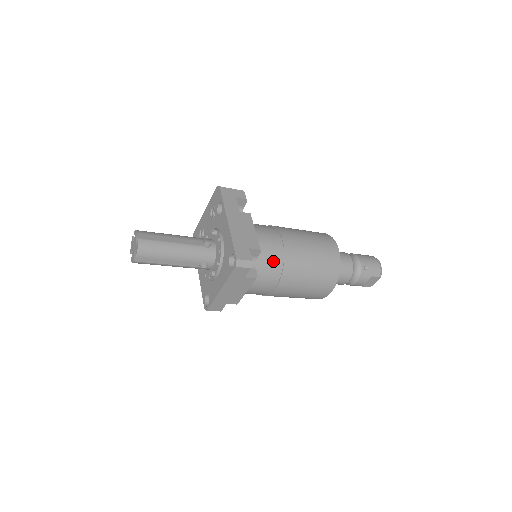
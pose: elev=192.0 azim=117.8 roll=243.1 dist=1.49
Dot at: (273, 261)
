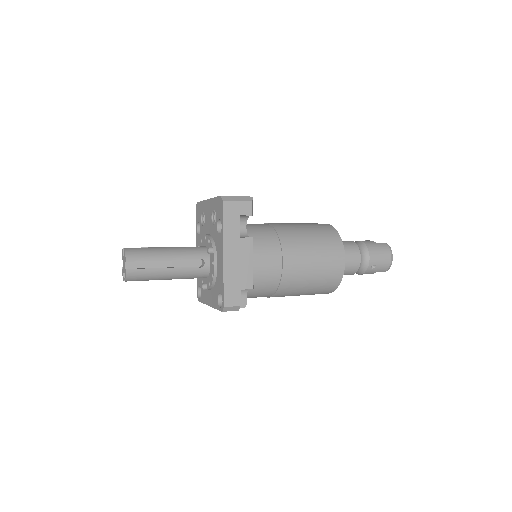
Dot at: (267, 286)
